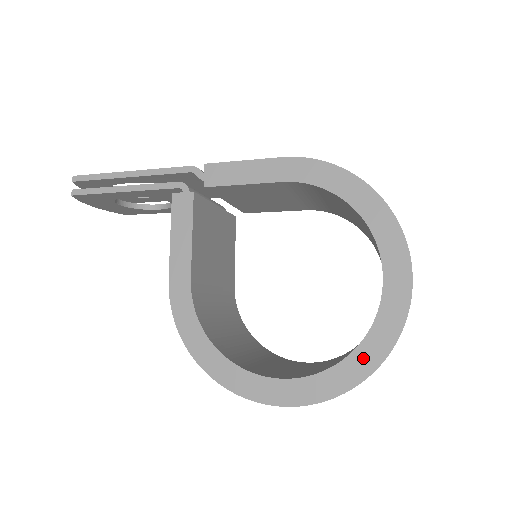
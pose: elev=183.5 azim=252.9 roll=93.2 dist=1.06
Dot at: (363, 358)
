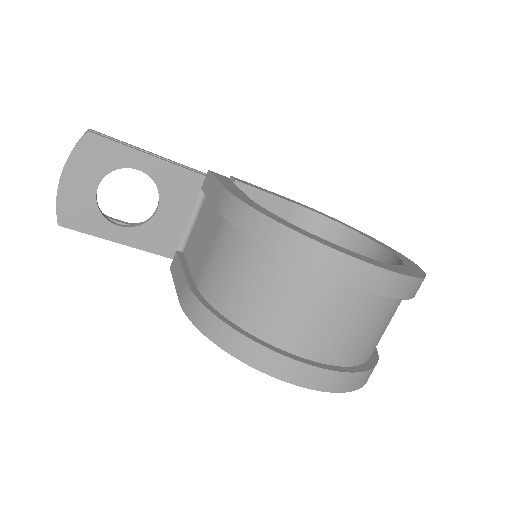
Dot at: (412, 269)
